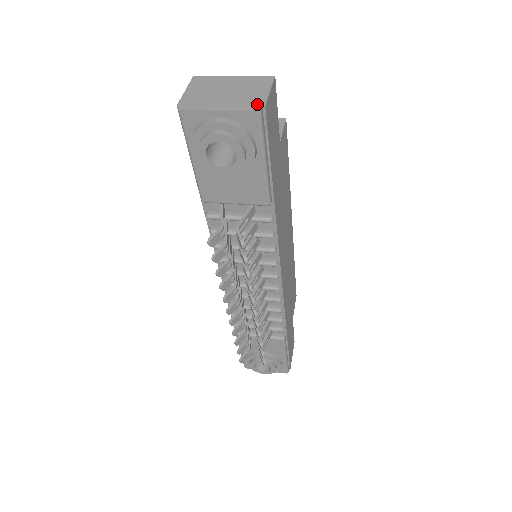
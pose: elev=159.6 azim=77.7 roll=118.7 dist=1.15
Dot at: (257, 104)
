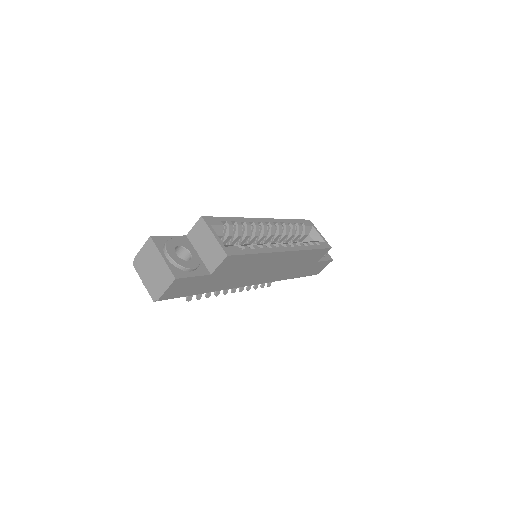
Dot at: (156, 296)
